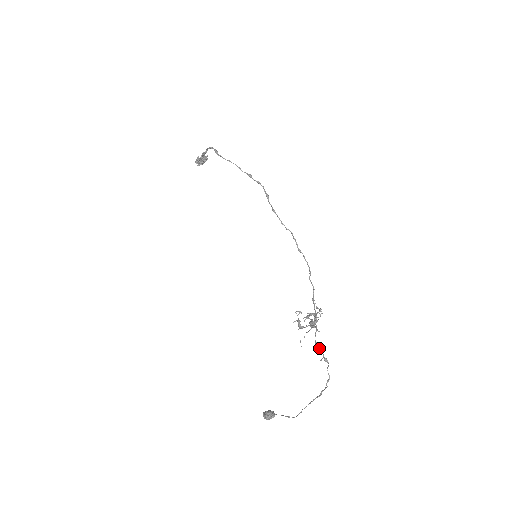
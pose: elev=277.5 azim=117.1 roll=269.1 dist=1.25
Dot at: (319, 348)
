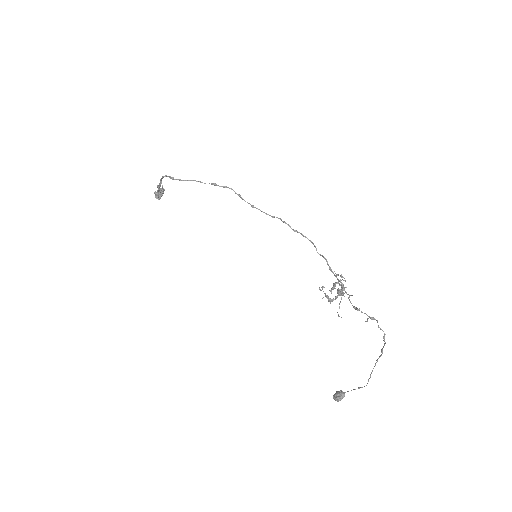
Dot at: occluded
